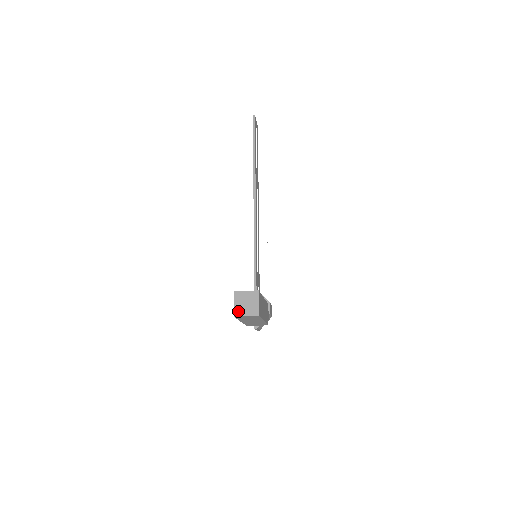
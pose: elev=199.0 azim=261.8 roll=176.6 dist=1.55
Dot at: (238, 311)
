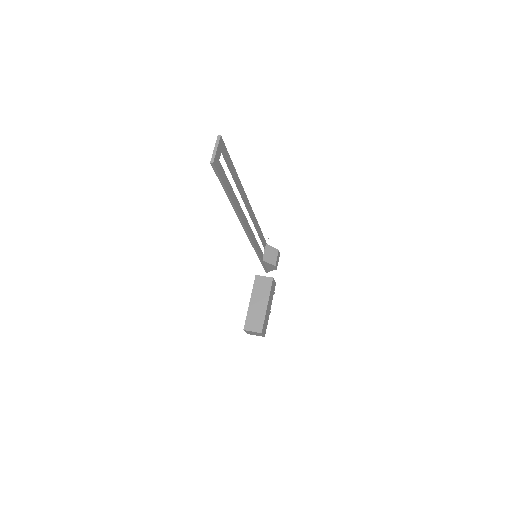
Dot at: (250, 334)
